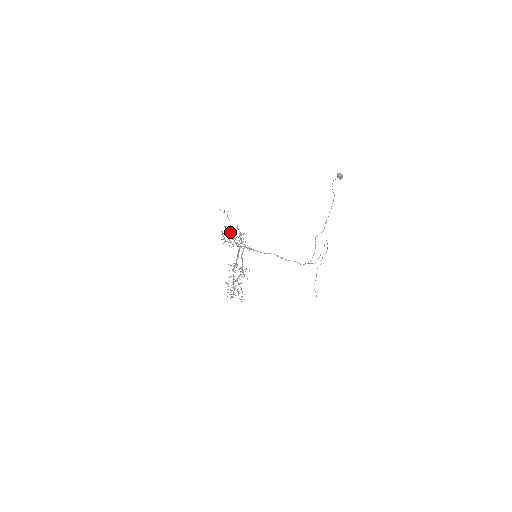
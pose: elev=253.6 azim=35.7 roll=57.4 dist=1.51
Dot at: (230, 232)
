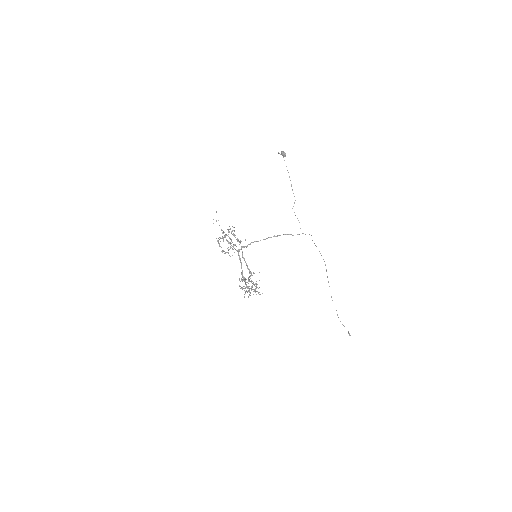
Dot at: (224, 236)
